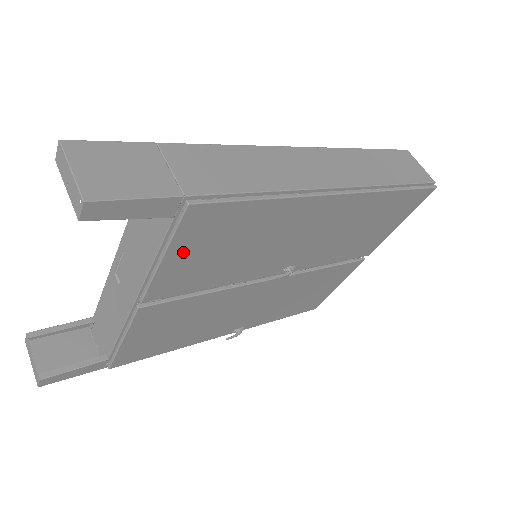
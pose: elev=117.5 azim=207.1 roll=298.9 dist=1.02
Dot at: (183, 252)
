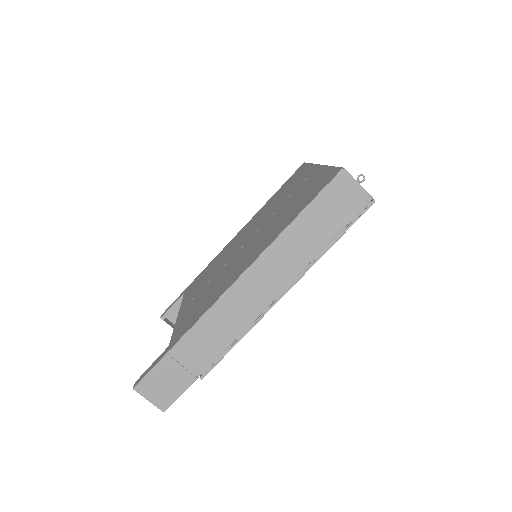
Dot at: occluded
